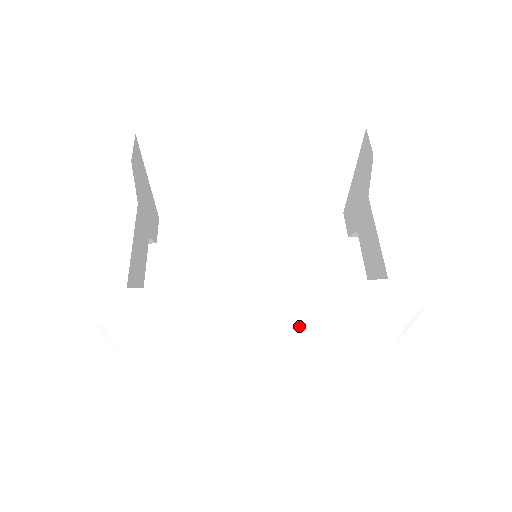
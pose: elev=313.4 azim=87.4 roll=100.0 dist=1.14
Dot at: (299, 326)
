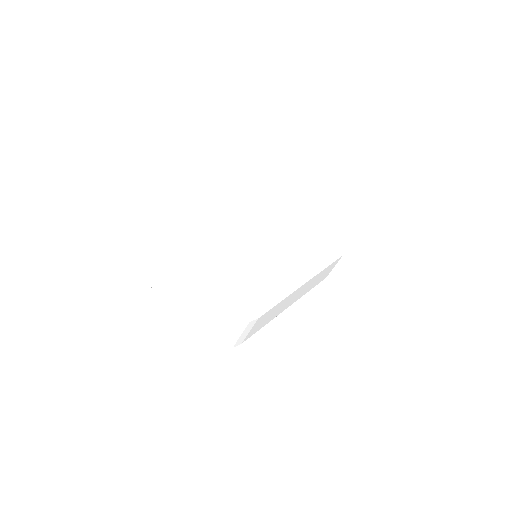
Dot at: (315, 277)
